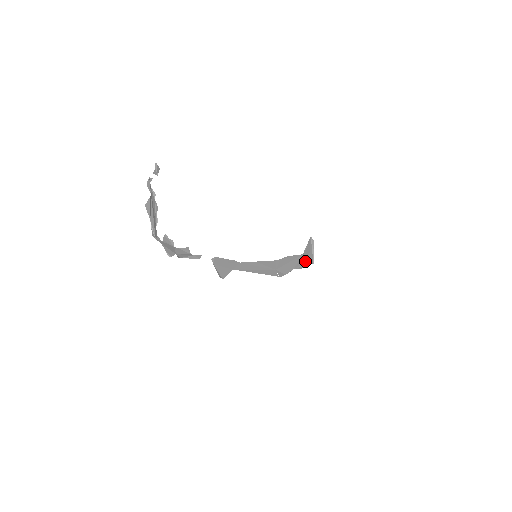
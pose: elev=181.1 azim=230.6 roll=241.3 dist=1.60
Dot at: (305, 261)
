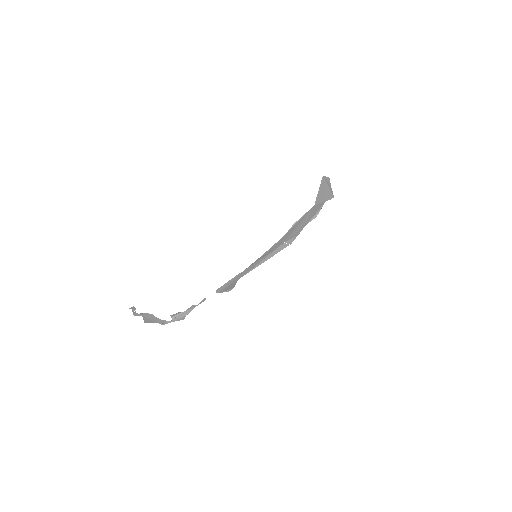
Dot at: (320, 205)
